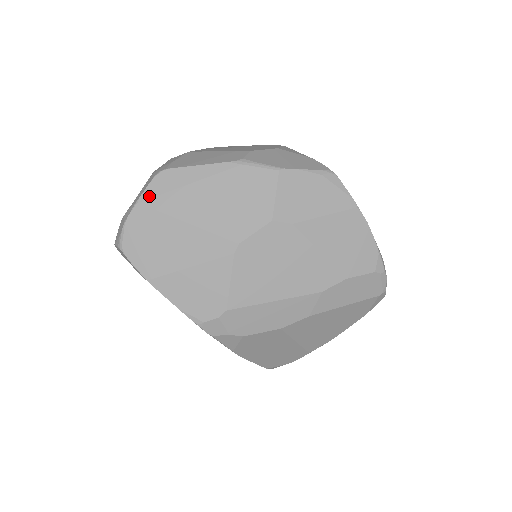
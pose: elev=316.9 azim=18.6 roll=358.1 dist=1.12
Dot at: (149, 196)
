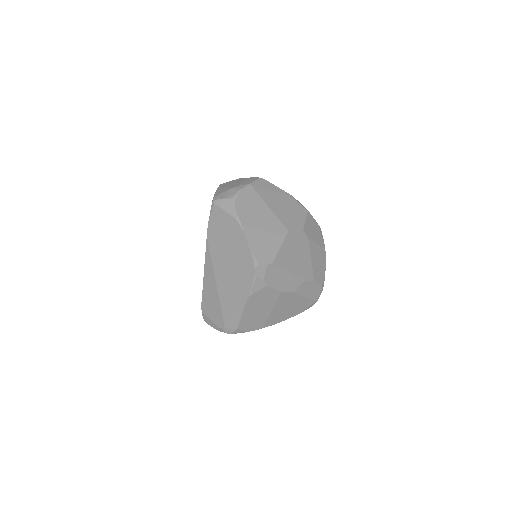
Dot at: (256, 185)
